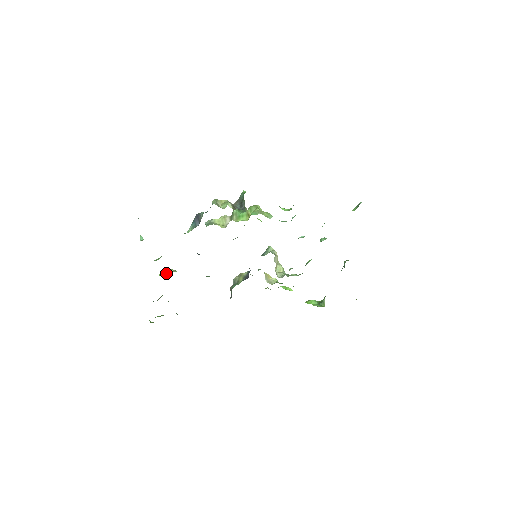
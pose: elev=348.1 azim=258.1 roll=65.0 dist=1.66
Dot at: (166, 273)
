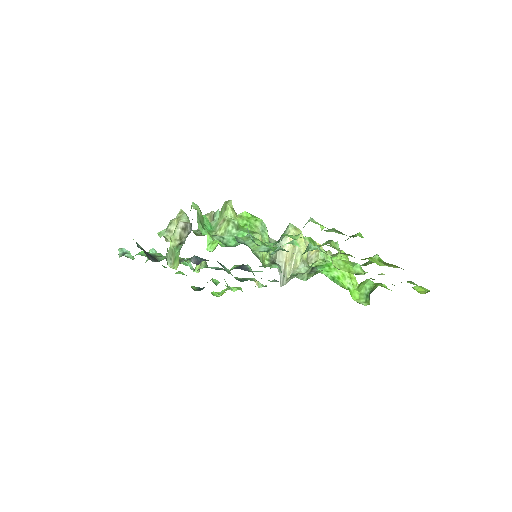
Dot at: (199, 265)
